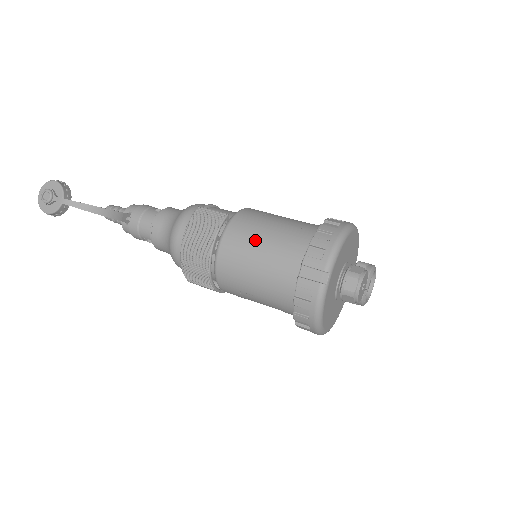
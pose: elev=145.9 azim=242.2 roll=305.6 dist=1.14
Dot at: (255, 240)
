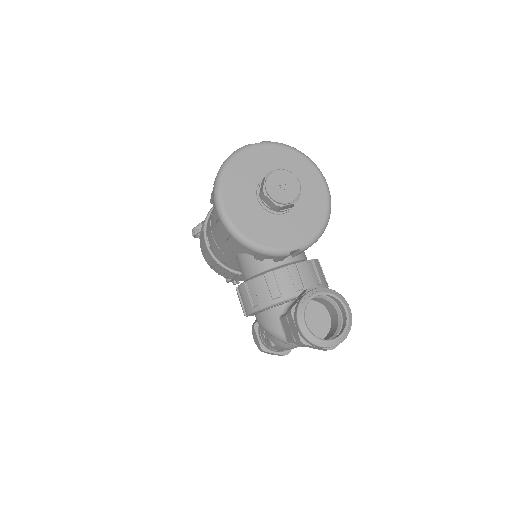
Dot at: occluded
